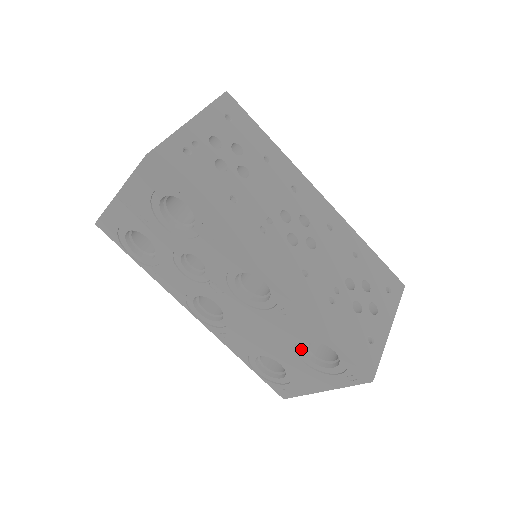
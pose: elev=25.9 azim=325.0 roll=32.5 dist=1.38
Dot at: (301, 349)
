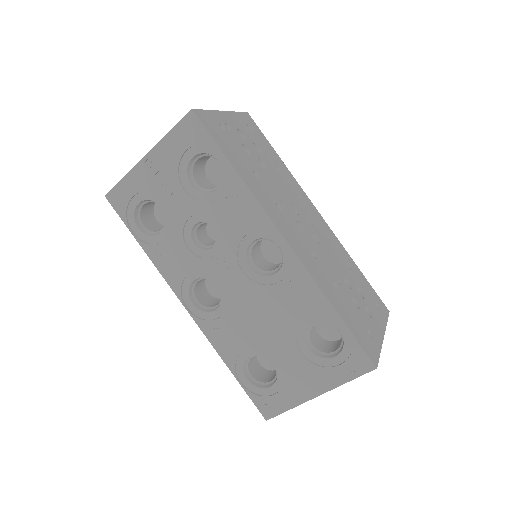
Dot at: (302, 336)
